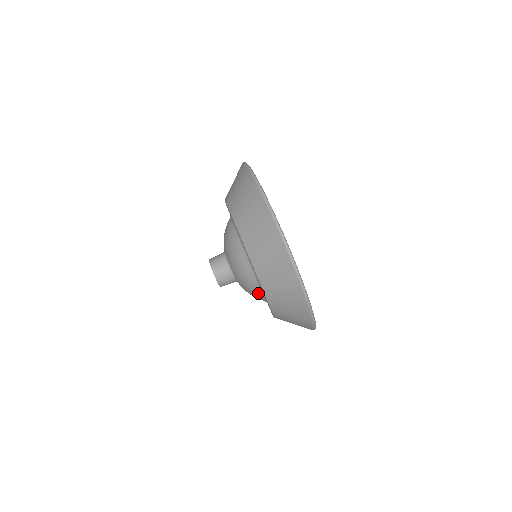
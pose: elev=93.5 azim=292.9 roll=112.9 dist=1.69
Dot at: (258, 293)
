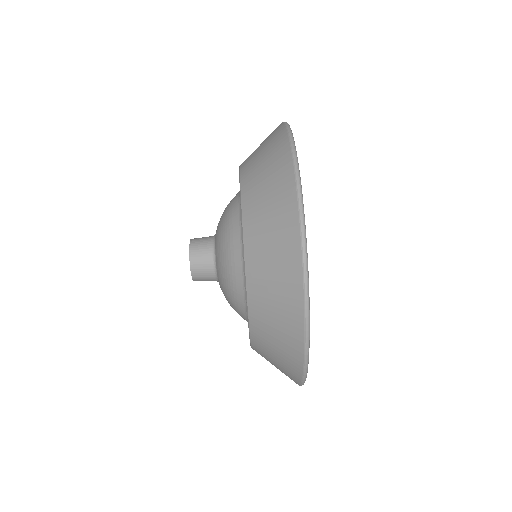
Dot at: (241, 313)
